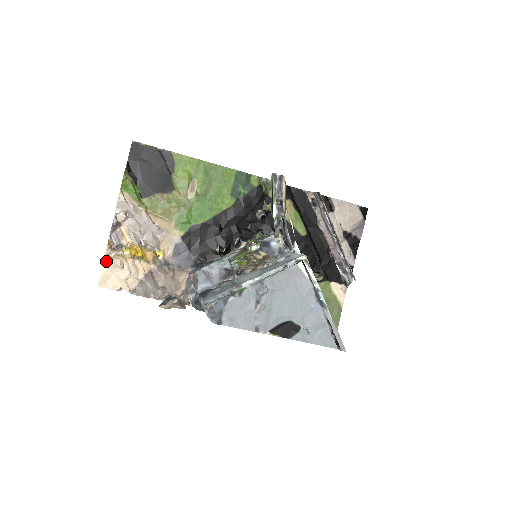
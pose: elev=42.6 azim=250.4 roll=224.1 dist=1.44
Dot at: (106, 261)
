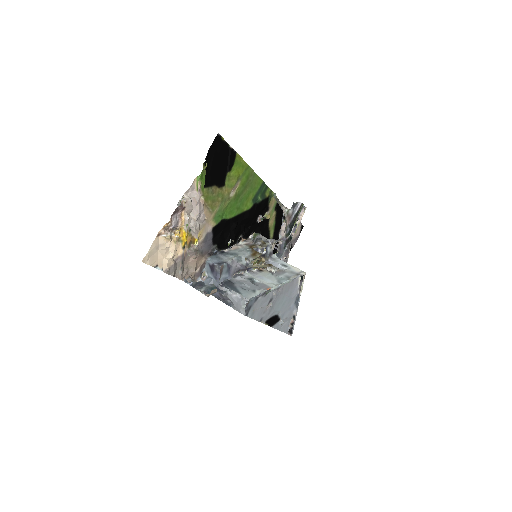
Dot at: (157, 239)
